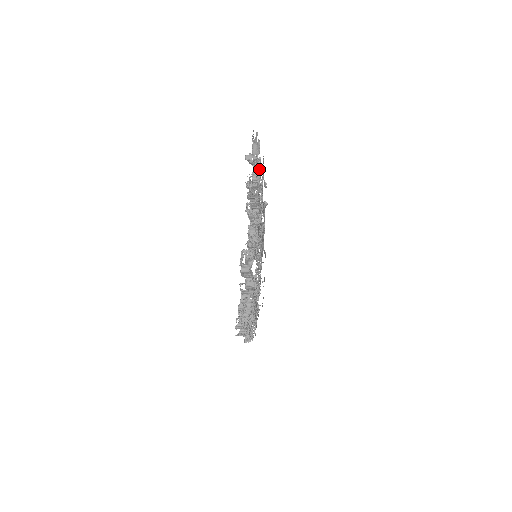
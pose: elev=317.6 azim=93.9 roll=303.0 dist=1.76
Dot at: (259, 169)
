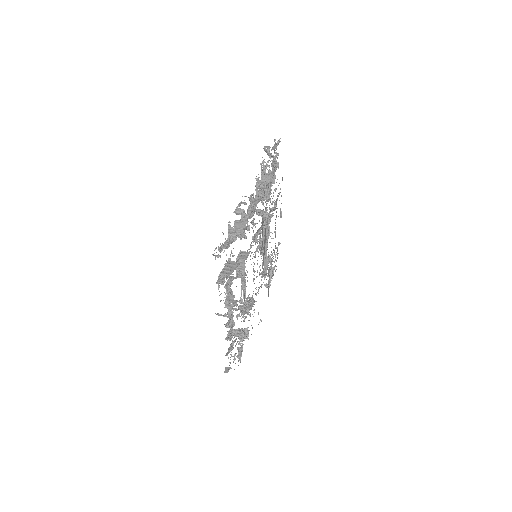
Dot at: (274, 159)
